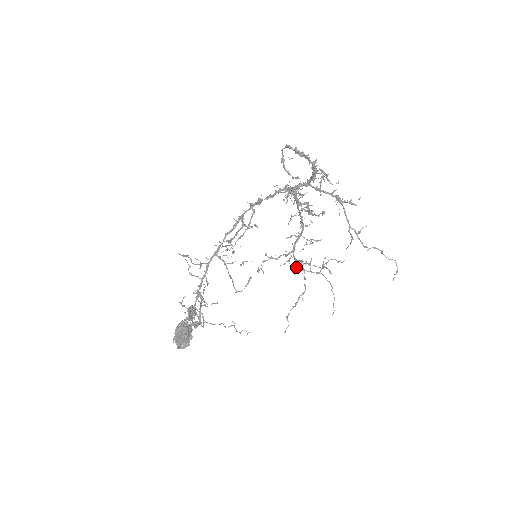
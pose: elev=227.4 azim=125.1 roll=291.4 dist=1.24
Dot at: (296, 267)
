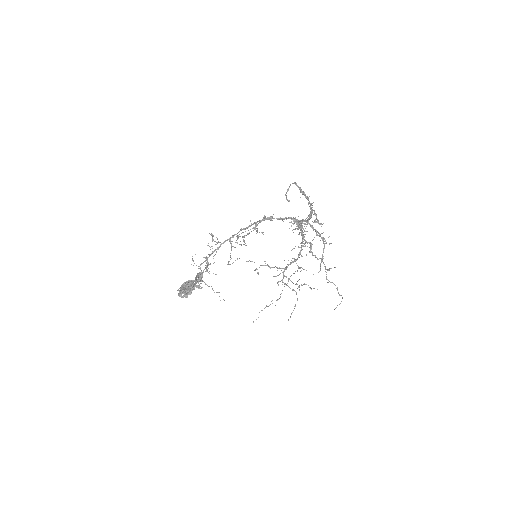
Dot at: (281, 280)
